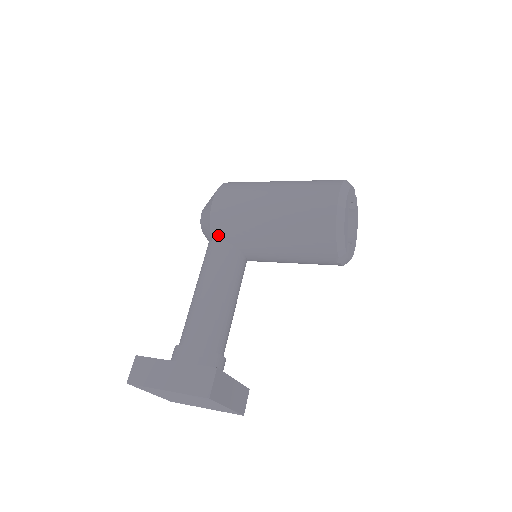
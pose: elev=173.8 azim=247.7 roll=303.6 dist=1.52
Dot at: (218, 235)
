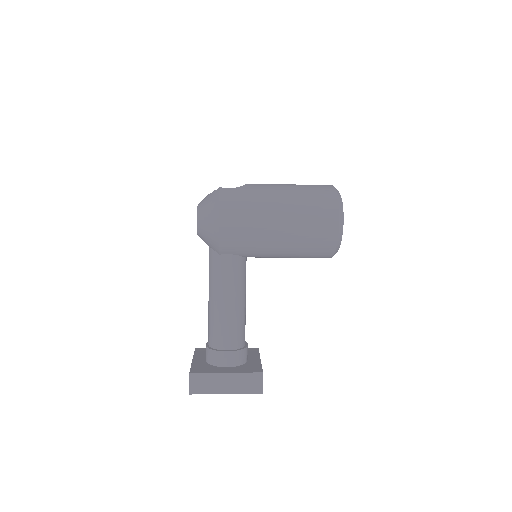
Dot at: (226, 251)
